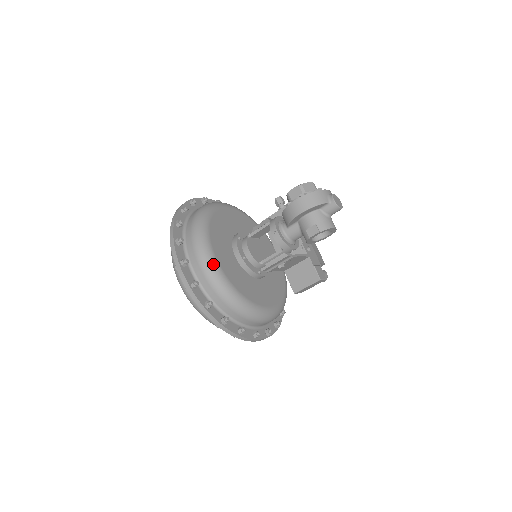
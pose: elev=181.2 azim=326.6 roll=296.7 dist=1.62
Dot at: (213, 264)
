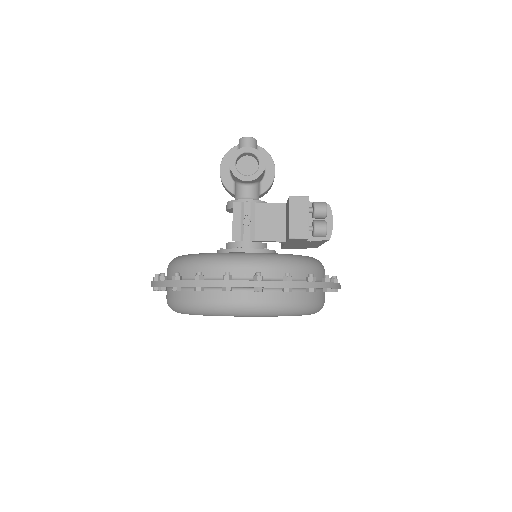
Dot at: occluded
